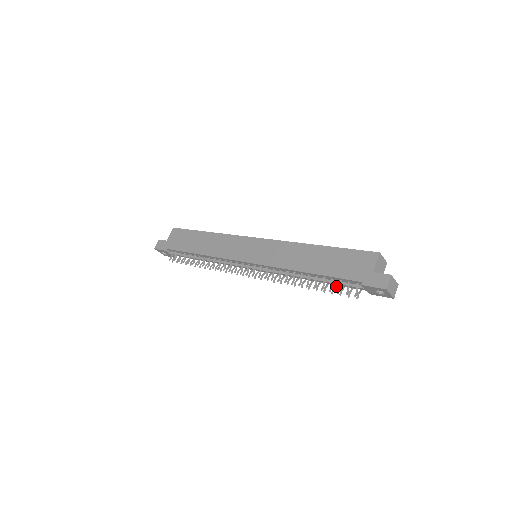
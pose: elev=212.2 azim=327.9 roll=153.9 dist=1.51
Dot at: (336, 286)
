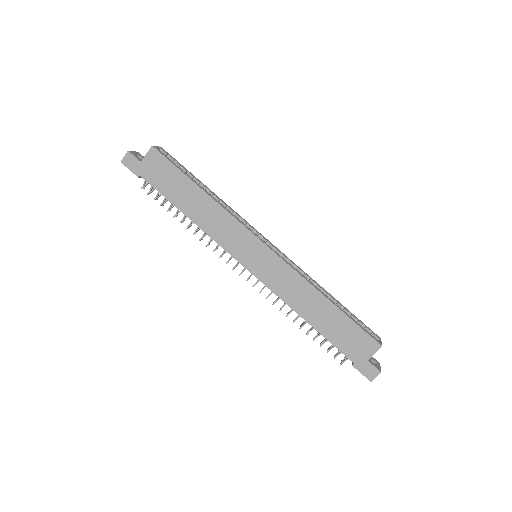
Dot at: occluded
